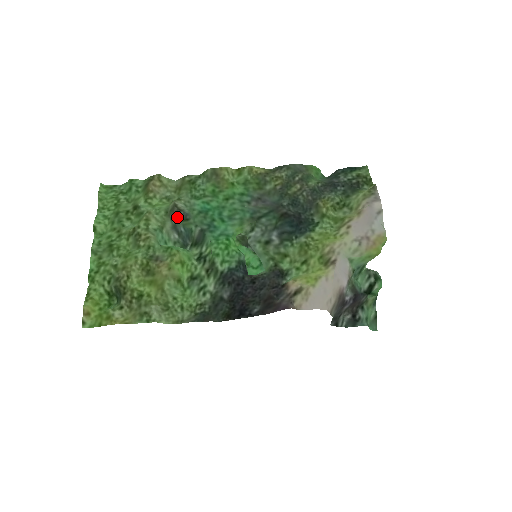
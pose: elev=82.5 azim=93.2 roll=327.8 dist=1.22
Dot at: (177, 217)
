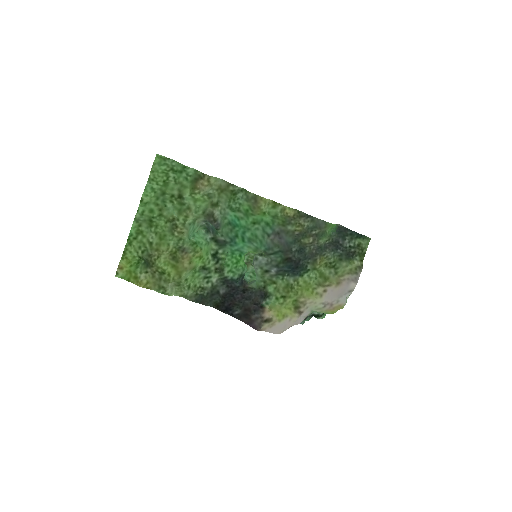
Dot at: occluded
